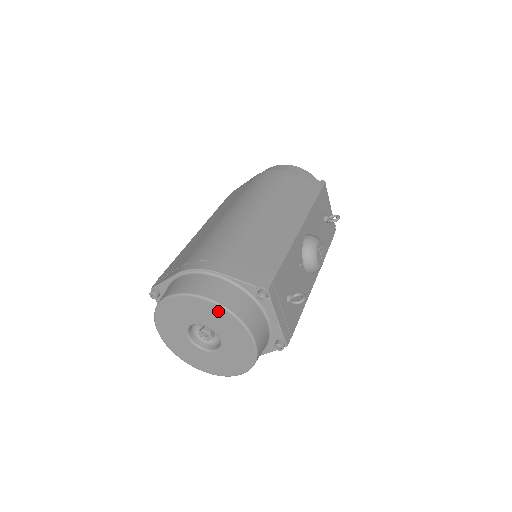
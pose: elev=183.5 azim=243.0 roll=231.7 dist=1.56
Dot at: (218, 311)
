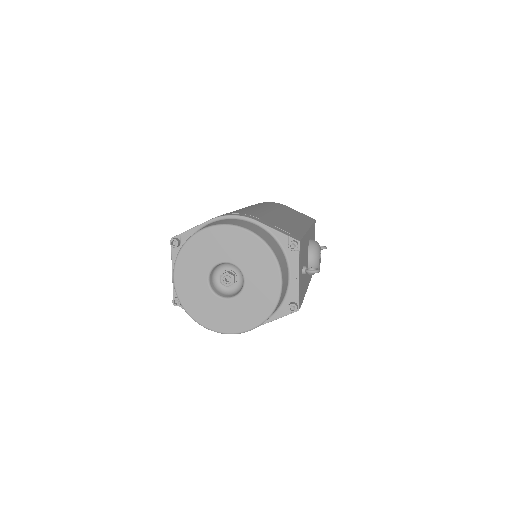
Dot at: (256, 245)
